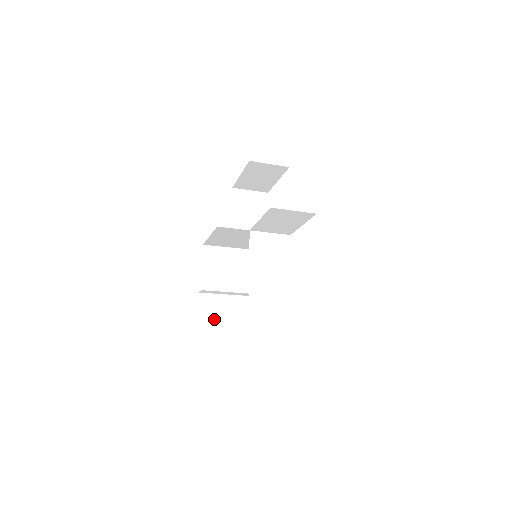
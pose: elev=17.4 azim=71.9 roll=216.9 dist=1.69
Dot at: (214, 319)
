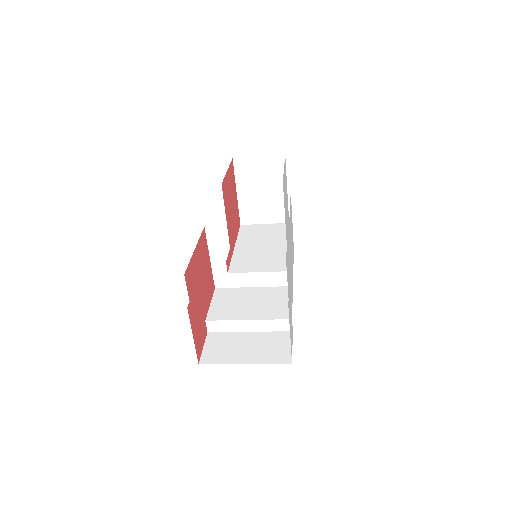
Dot at: (223, 354)
